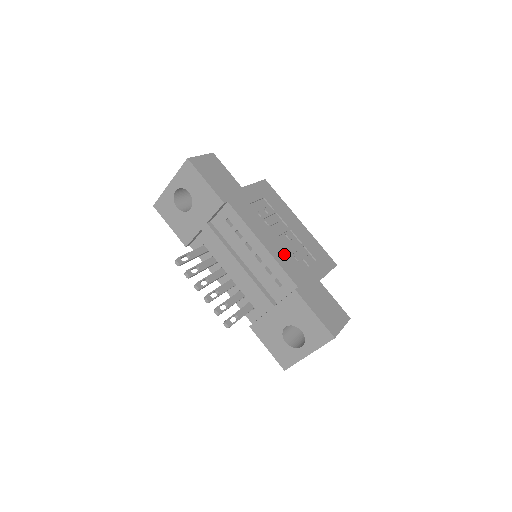
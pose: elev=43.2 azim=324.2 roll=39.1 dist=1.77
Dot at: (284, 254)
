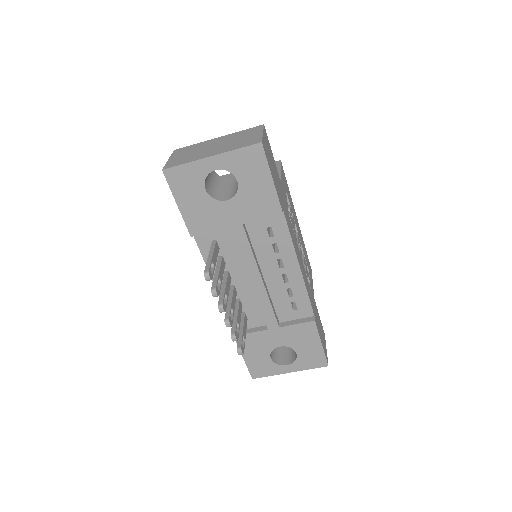
Dot at: (305, 274)
